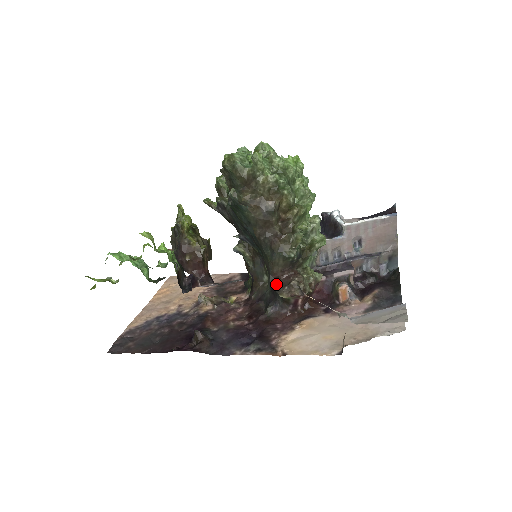
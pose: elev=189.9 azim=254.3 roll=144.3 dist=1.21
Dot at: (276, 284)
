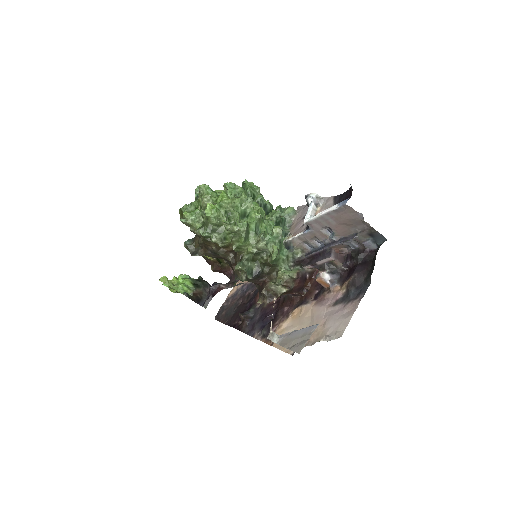
Dot at: (259, 289)
